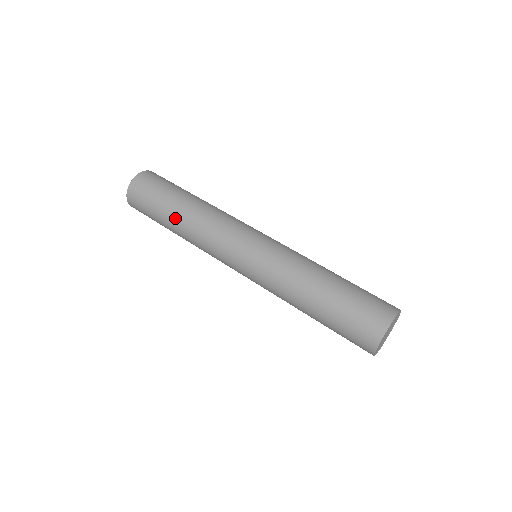
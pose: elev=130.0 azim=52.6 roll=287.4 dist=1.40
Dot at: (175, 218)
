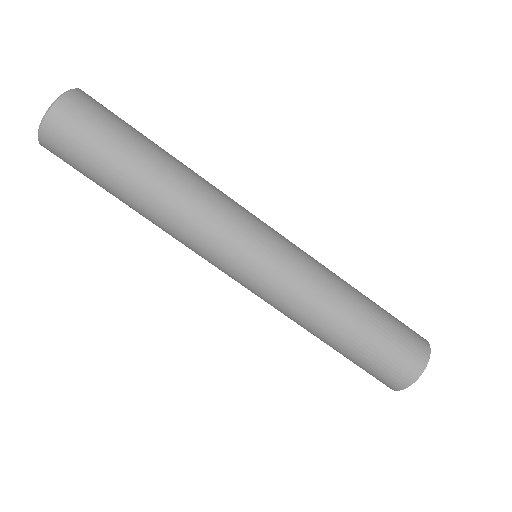
Dot at: (131, 206)
